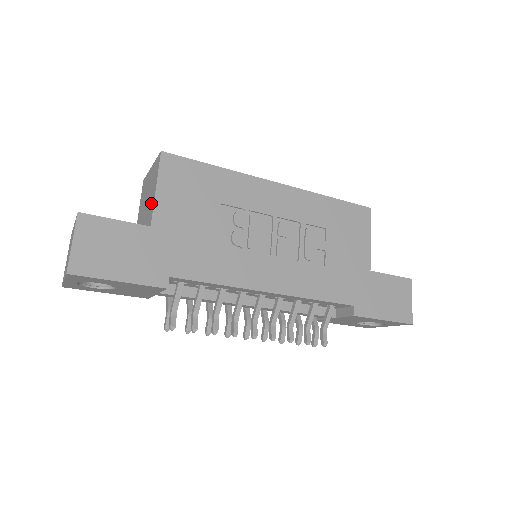
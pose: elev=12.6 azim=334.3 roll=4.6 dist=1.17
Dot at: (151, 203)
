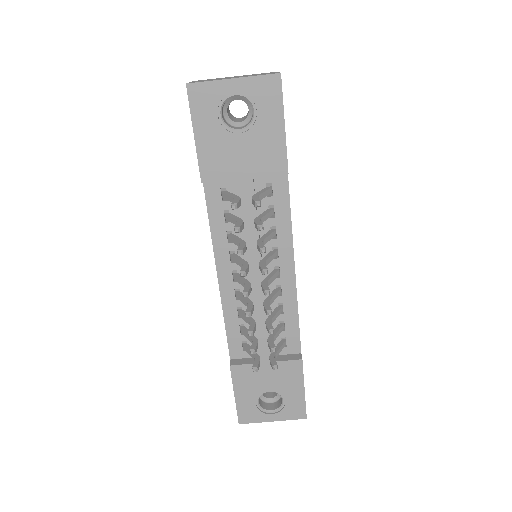
Dot at: occluded
